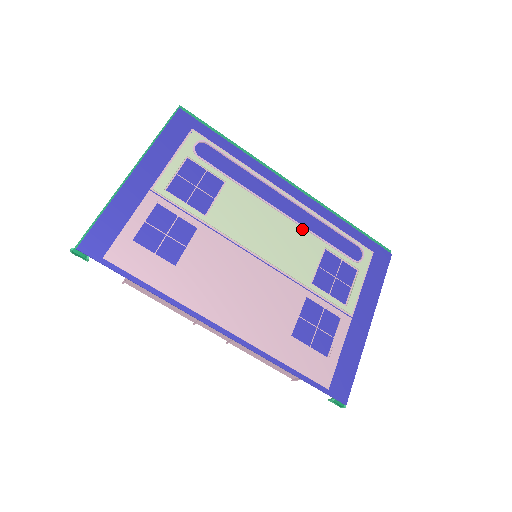
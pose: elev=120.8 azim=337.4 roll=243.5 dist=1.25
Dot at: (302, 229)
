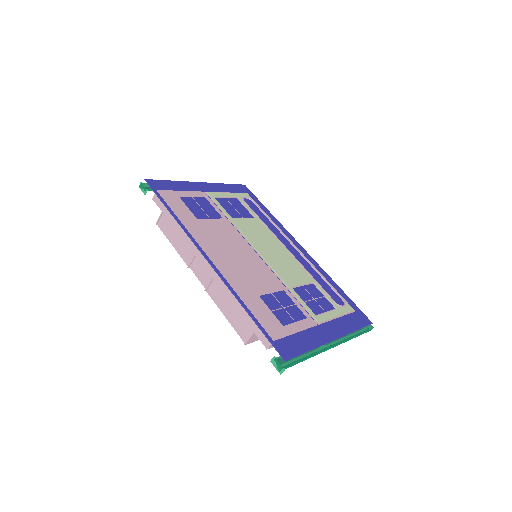
Dot at: (299, 264)
